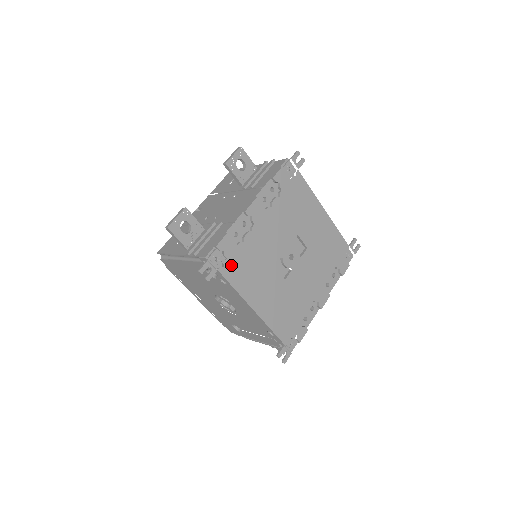
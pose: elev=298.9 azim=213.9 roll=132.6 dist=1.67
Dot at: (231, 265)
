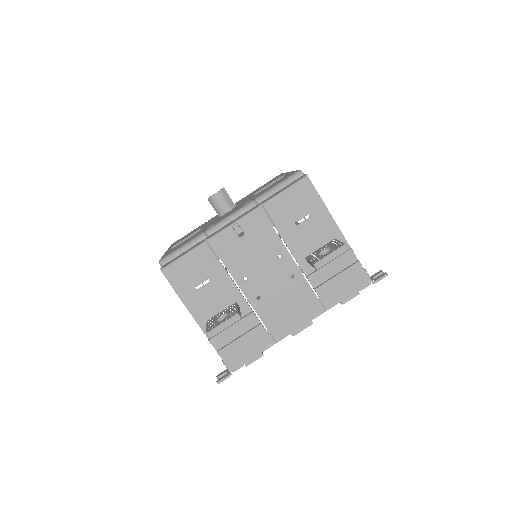
Dot at: occluded
